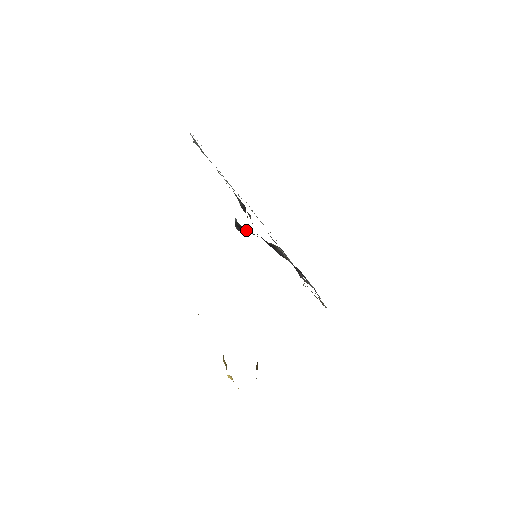
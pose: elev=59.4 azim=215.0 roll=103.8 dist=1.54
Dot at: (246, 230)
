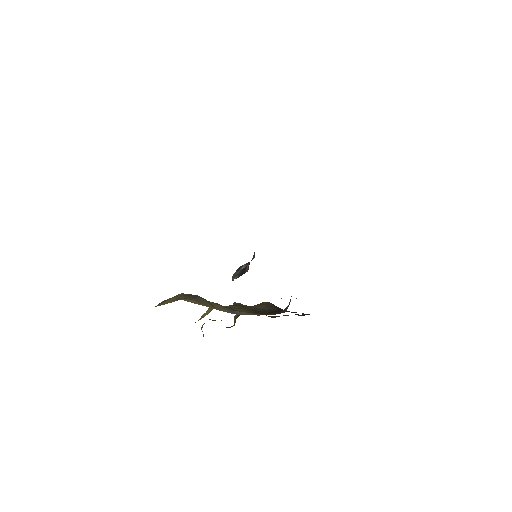
Dot at: occluded
